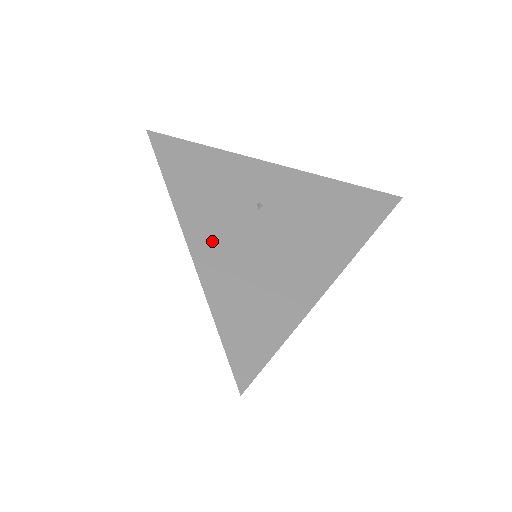
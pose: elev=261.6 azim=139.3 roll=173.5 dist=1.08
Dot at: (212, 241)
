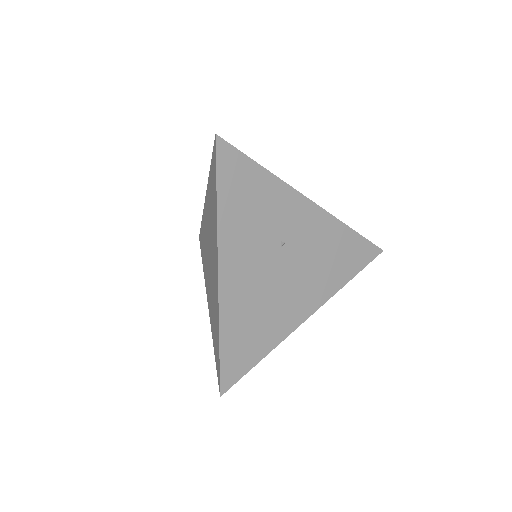
Dot at: (237, 274)
